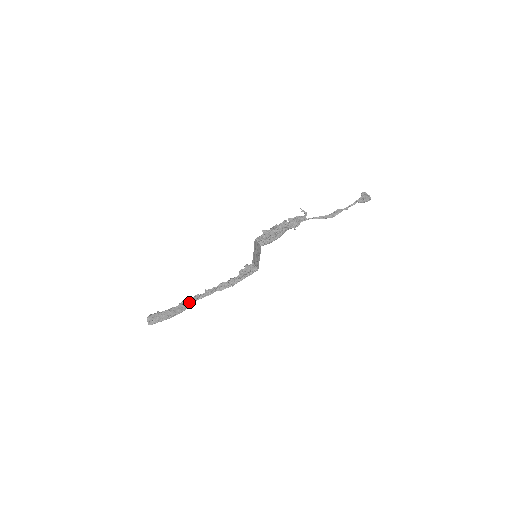
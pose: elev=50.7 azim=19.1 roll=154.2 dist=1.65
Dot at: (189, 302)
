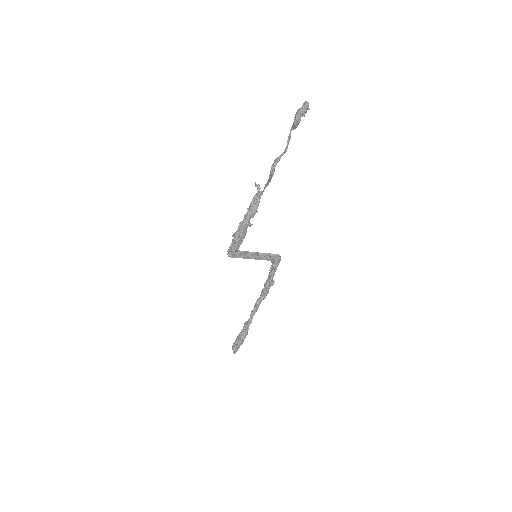
Dot at: (248, 322)
